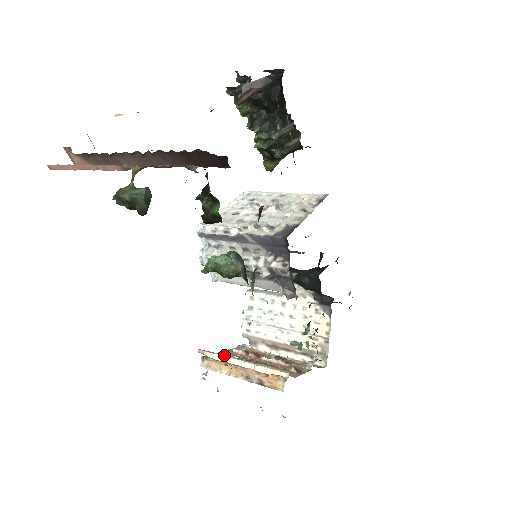
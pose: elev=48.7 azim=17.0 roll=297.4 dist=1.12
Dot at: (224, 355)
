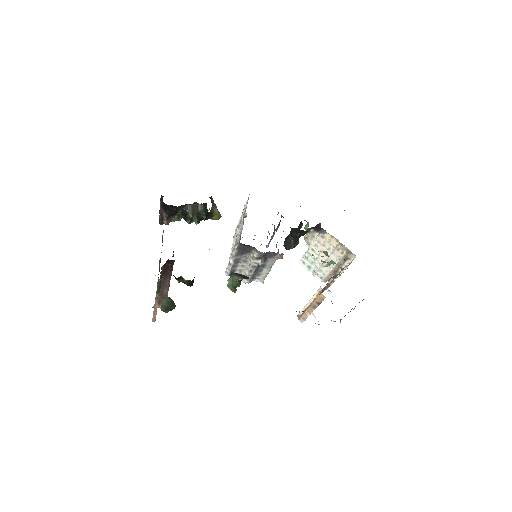
Dot at: (304, 307)
